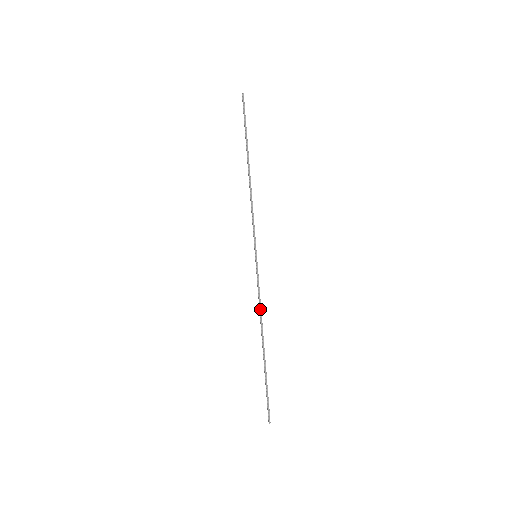
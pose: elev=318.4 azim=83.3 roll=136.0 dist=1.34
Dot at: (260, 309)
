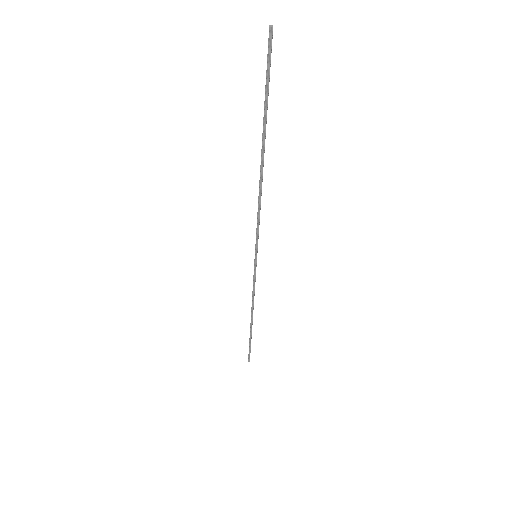
Dot at: (253, 298)
